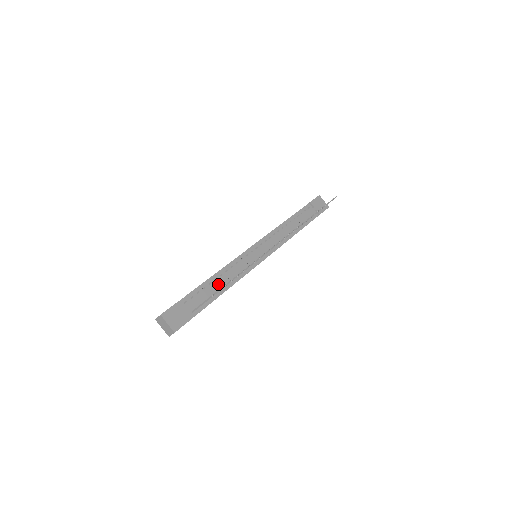
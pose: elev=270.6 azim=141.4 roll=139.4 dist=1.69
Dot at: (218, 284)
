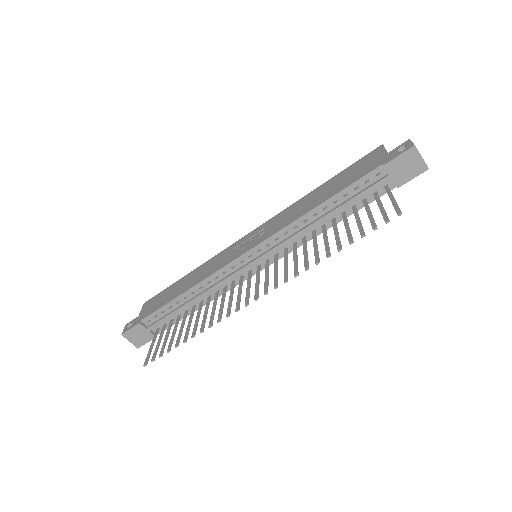
Dot at: (186, 306)
